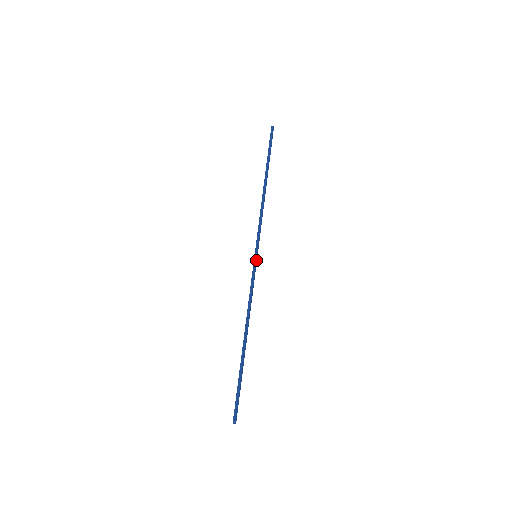
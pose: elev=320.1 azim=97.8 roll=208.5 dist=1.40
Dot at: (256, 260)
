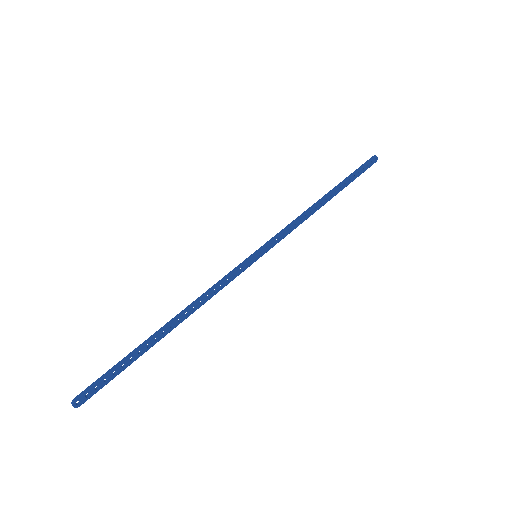
Dot at: (251, 258)
